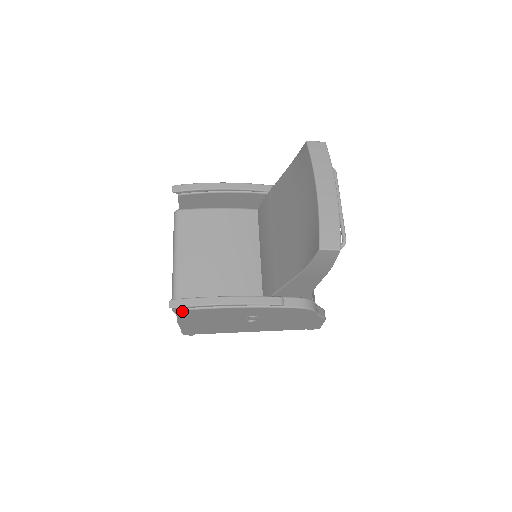
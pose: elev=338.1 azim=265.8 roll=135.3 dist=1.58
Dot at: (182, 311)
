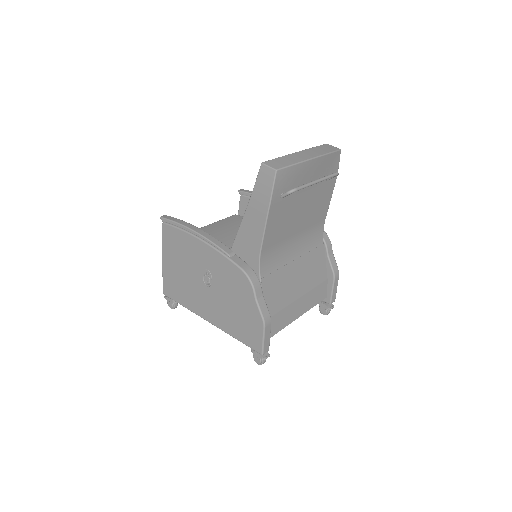
Dot at: (165, 226)
